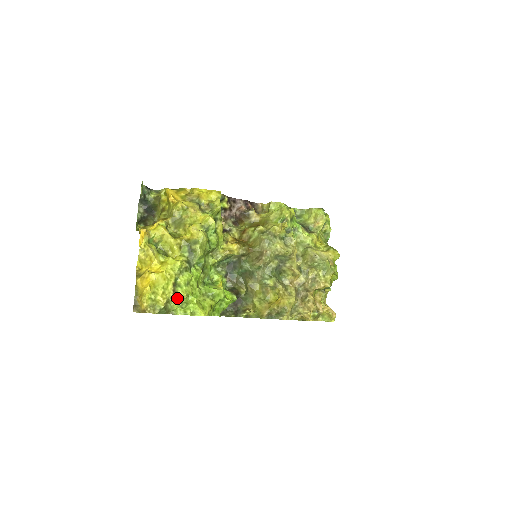
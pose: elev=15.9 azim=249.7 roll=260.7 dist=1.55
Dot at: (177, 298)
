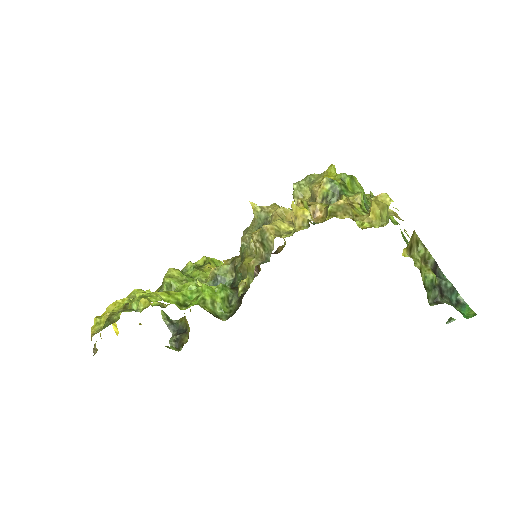
Dot at: (128, 310)
